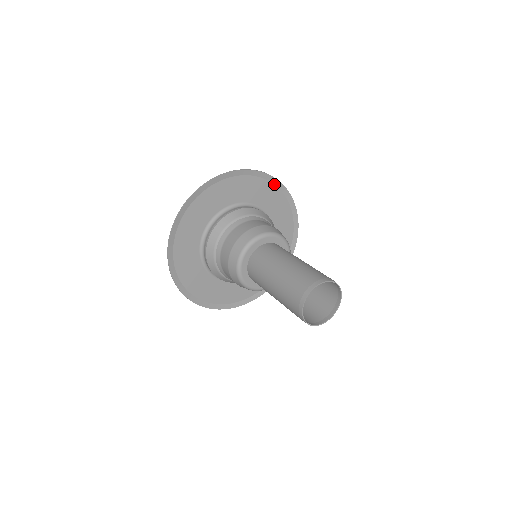
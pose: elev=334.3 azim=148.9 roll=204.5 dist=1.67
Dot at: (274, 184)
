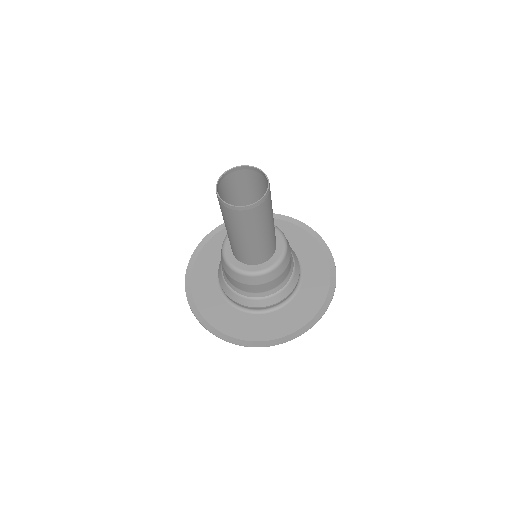
Dot at: occluded
